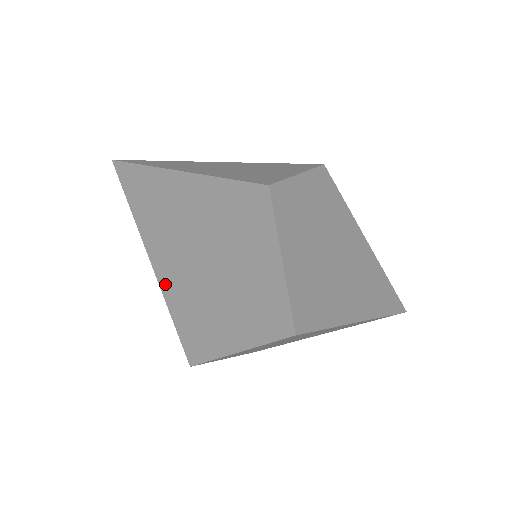
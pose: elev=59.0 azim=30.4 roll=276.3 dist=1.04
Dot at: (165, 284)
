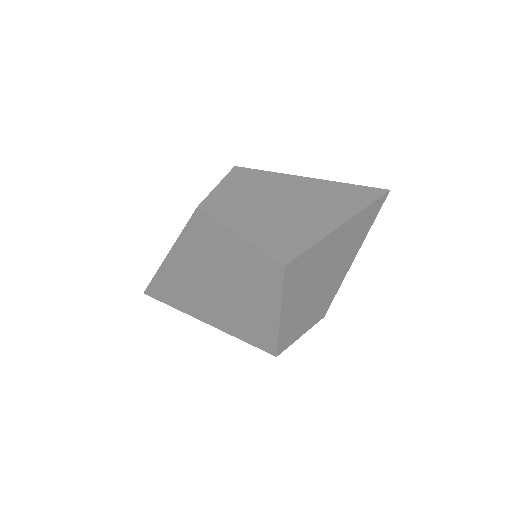
Dot at: (222, 326)
